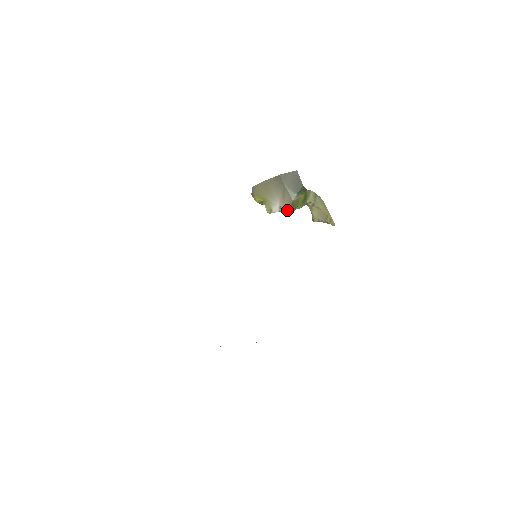
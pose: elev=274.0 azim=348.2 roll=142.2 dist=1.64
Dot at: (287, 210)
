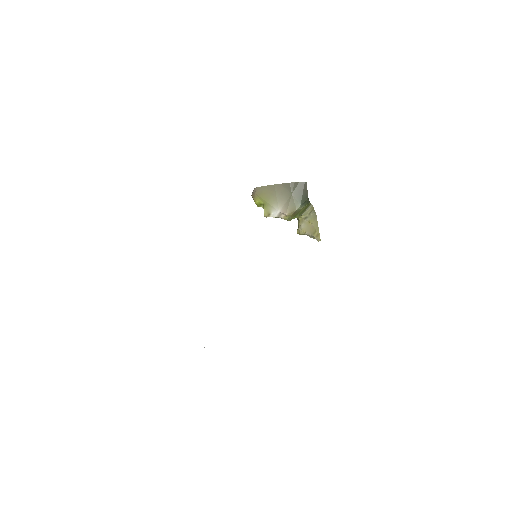
Dot at: (287, 217)
